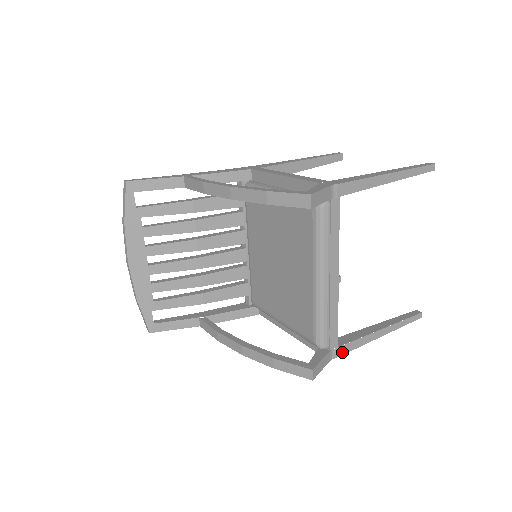
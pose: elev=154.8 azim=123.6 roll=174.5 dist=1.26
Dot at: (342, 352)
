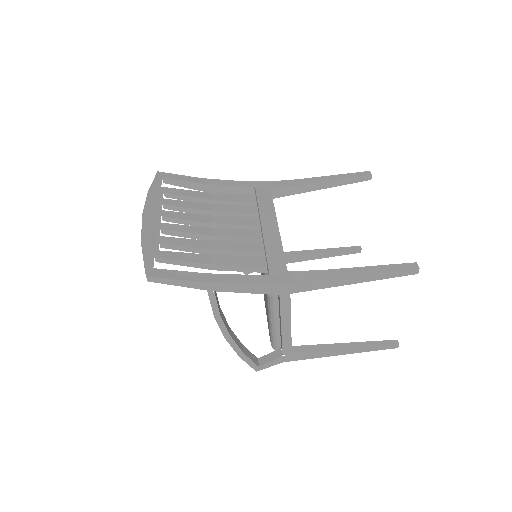
Dot at: occluded
